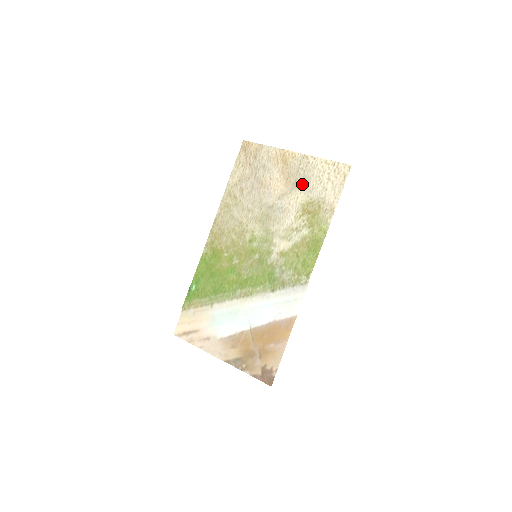
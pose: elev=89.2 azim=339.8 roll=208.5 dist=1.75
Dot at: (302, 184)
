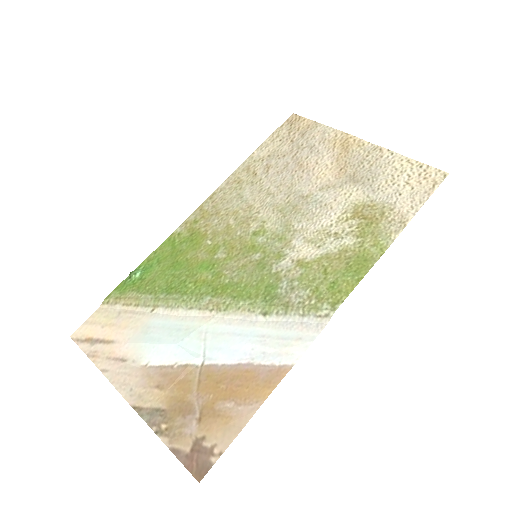
Dot at: (363, 179)
